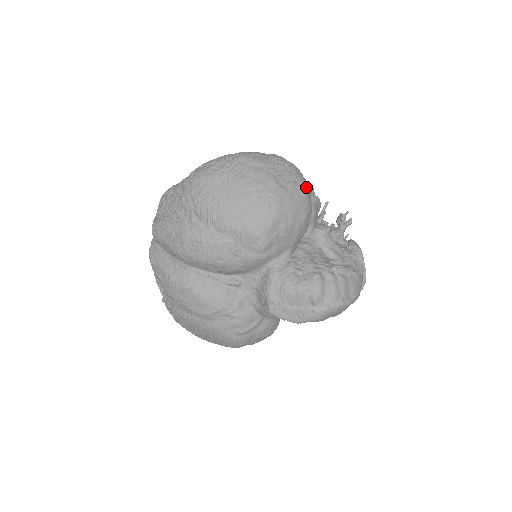
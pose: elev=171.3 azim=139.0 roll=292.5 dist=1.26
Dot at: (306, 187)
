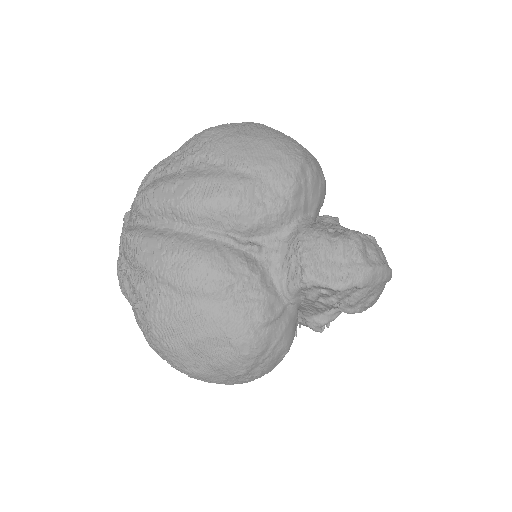
Dot at: occluded
